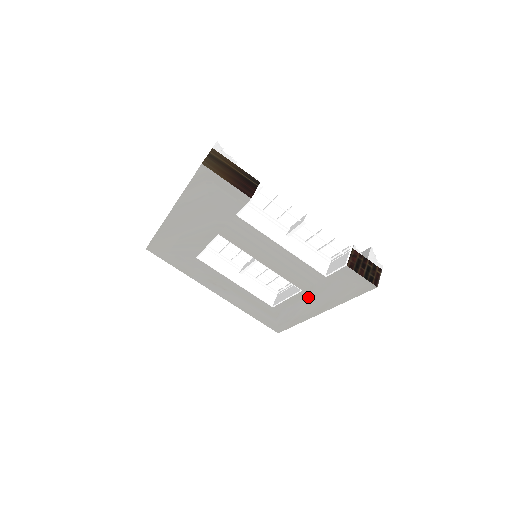
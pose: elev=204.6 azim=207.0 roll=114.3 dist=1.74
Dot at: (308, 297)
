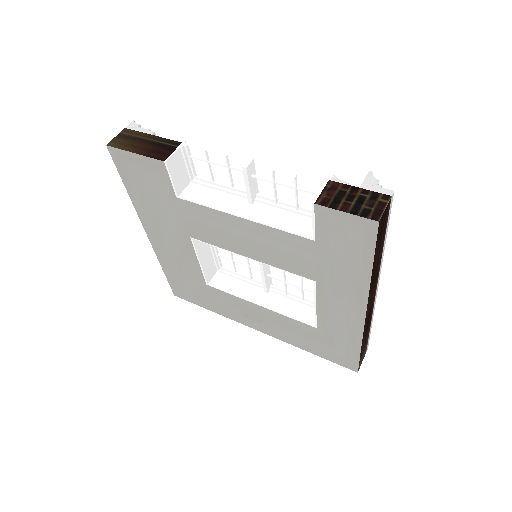
Dot at: (330, 290)
